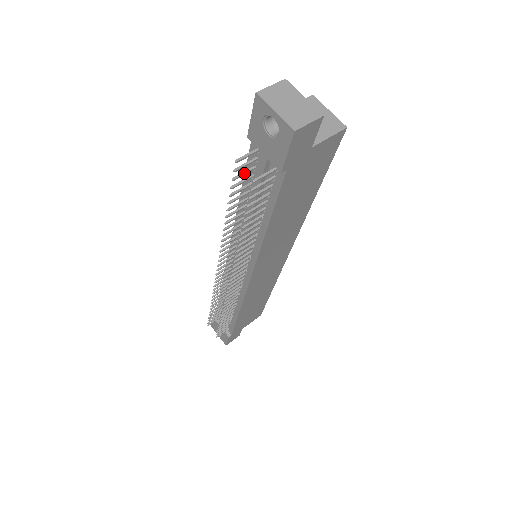
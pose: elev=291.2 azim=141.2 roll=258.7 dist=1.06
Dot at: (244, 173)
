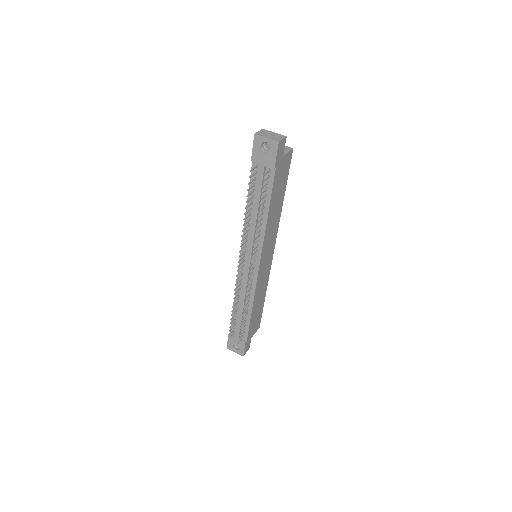
Dot at: (252, 181)
